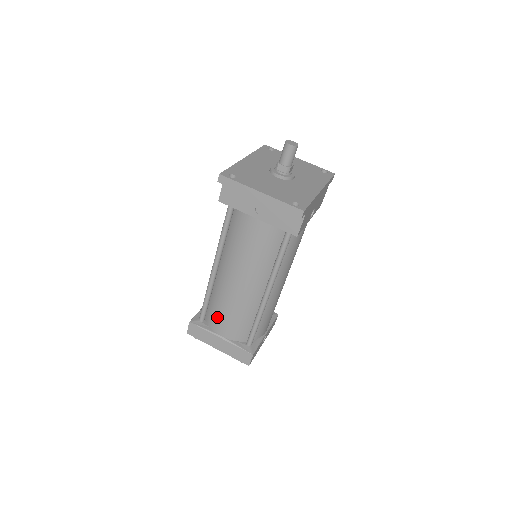
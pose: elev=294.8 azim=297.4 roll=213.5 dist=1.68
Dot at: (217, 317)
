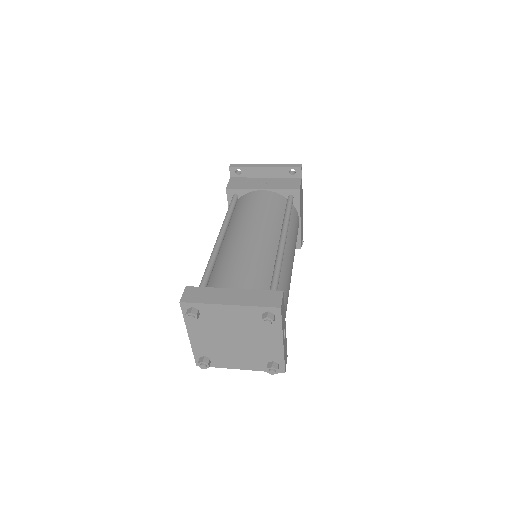
Dot at: (226, 272)
